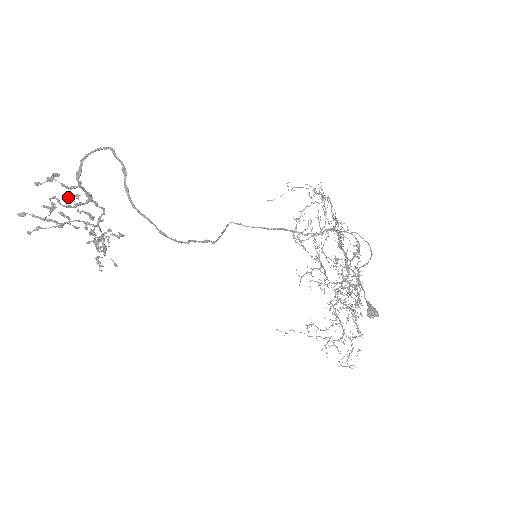
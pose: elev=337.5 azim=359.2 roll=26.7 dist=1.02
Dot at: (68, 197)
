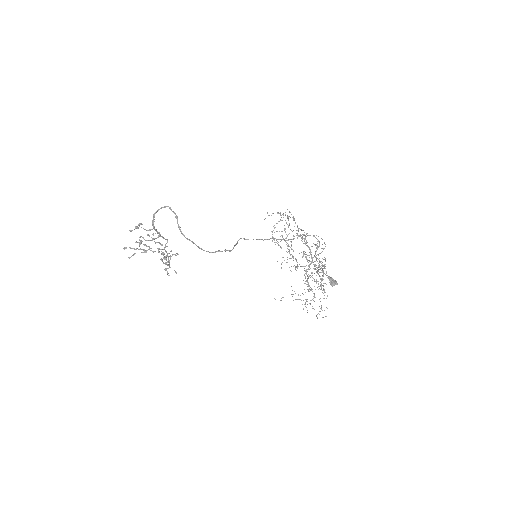
Dot at: (148, 235)
